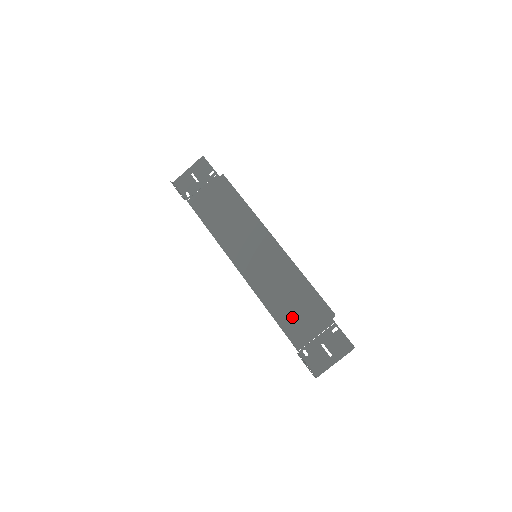
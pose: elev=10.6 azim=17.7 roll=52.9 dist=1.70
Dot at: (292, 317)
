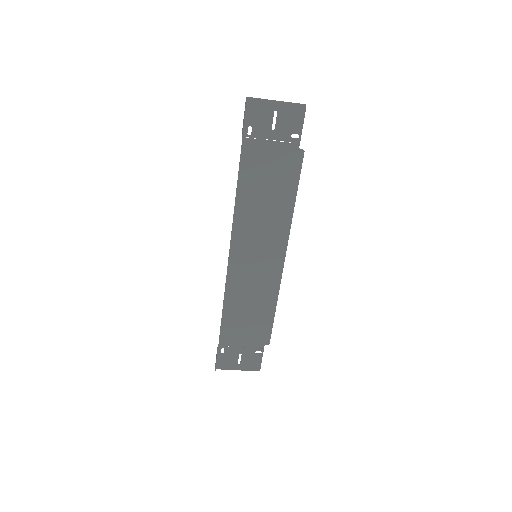
Dot at: (238, 323)
